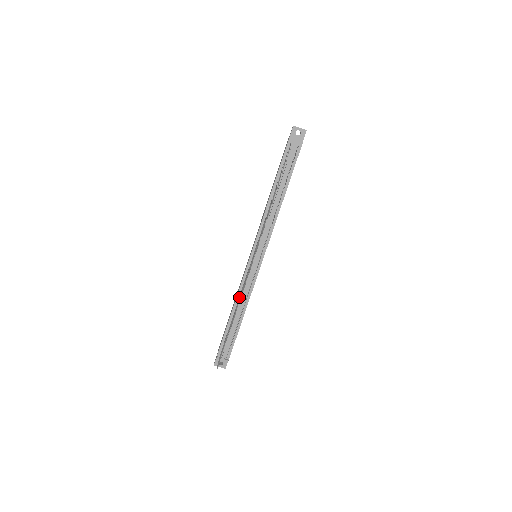
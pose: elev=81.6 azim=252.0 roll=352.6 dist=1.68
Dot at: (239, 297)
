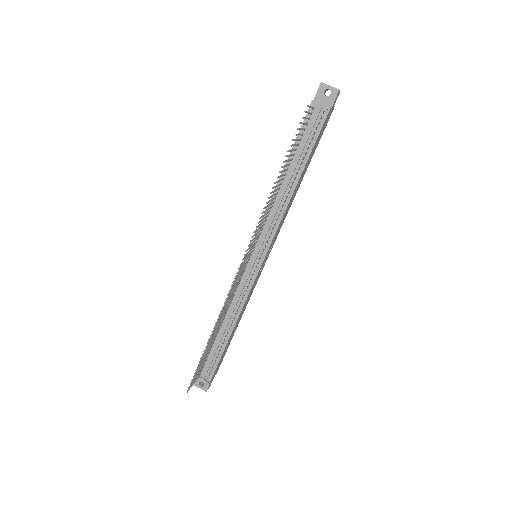
Dot at: occluded
